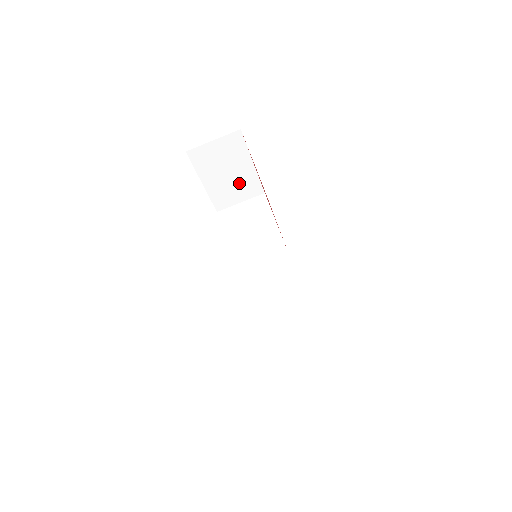
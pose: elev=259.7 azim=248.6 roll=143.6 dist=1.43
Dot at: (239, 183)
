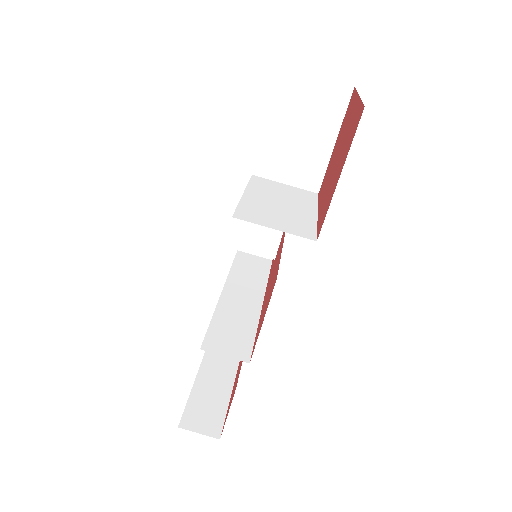
Dot at: (302, 156)
